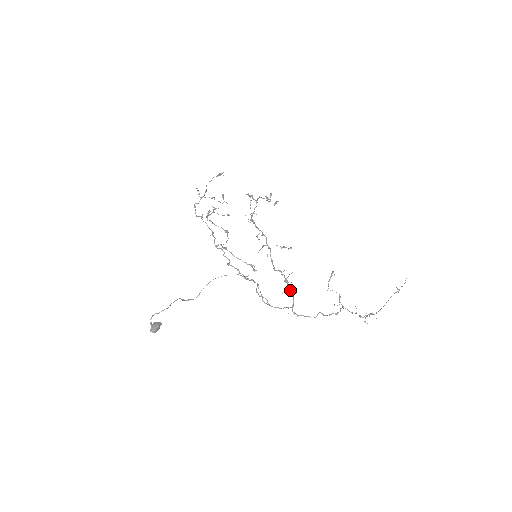
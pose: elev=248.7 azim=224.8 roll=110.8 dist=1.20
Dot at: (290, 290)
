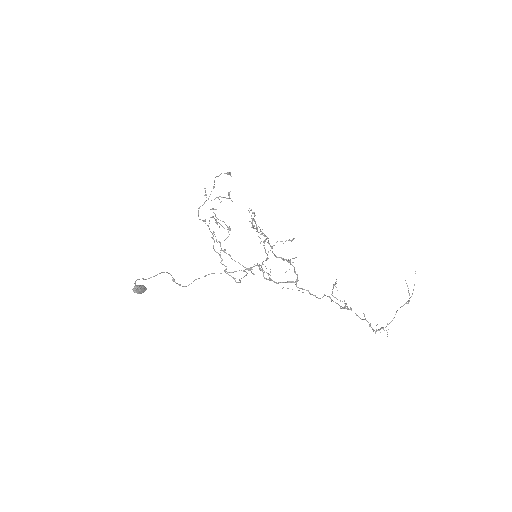
Dot at: occluded
